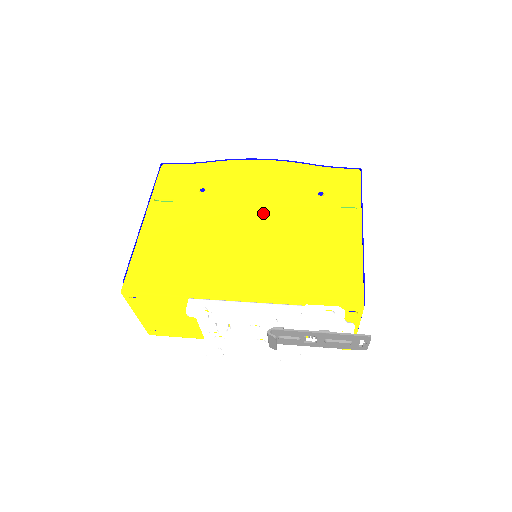
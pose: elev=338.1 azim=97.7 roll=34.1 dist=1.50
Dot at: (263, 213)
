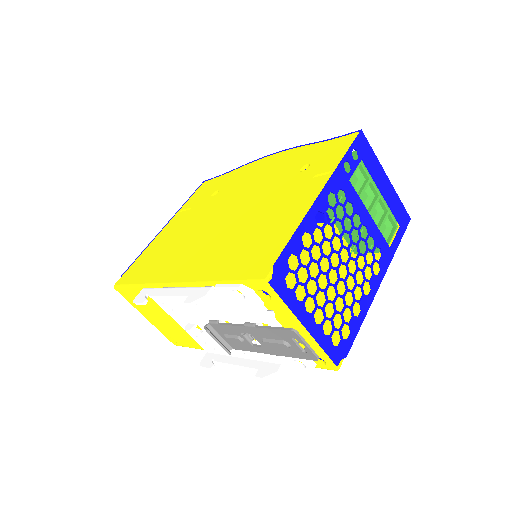
Dot at: (242, 202)
